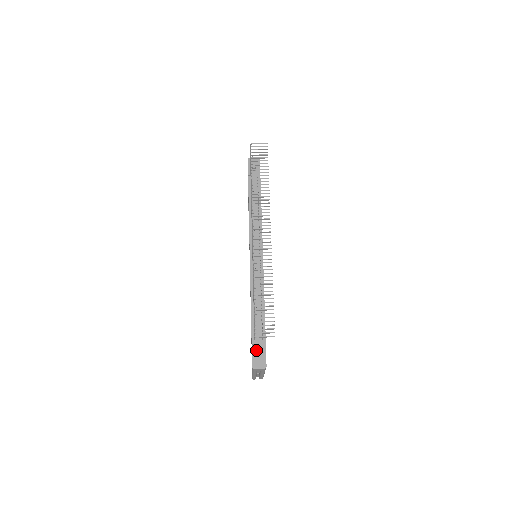
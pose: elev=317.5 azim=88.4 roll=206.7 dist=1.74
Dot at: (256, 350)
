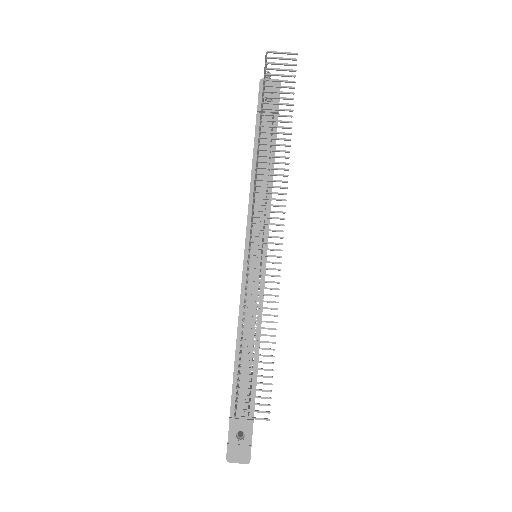
Dot at: (236, 430)
